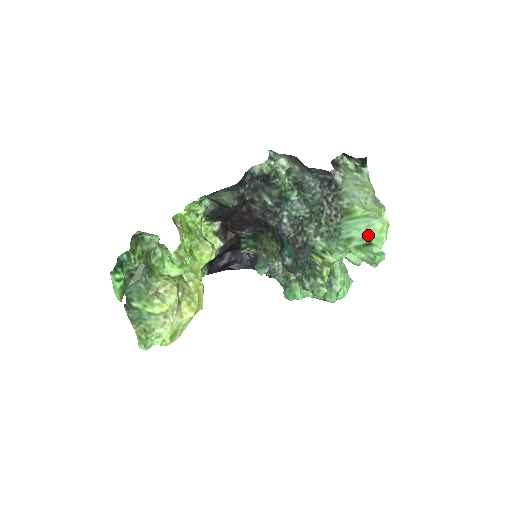
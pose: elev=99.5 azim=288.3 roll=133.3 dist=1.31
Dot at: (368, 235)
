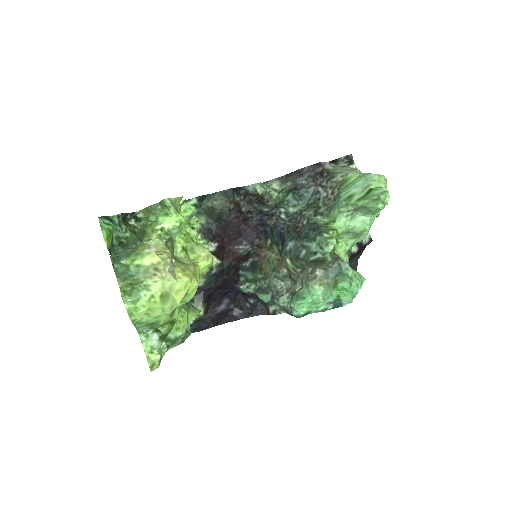
Dot at: (367, 185)
